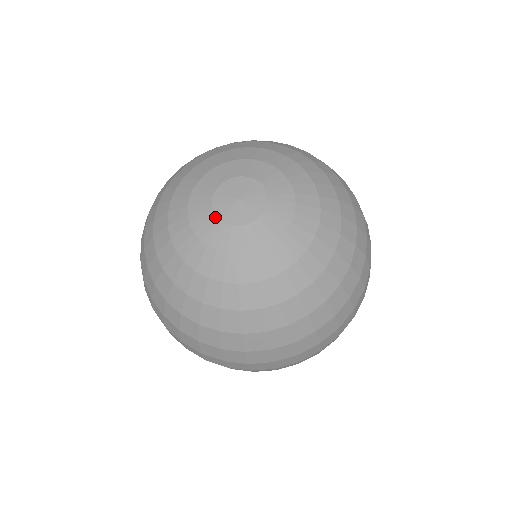
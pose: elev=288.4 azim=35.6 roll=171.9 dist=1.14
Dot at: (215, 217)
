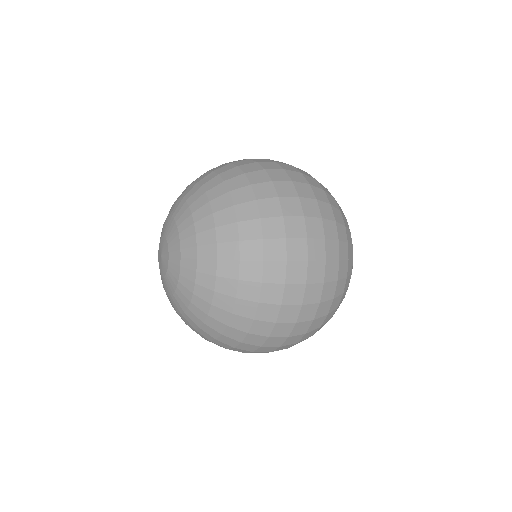
Dot at: (162, 277)
